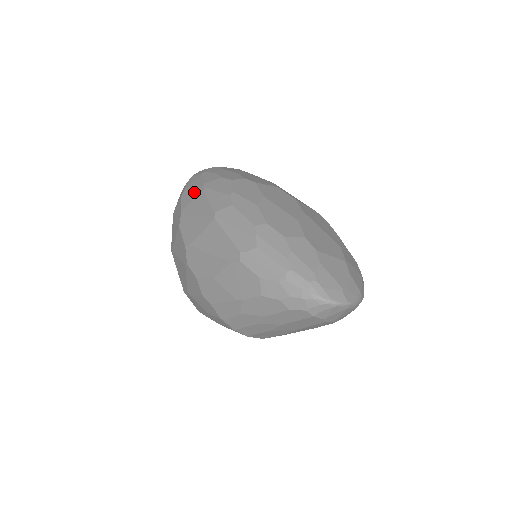
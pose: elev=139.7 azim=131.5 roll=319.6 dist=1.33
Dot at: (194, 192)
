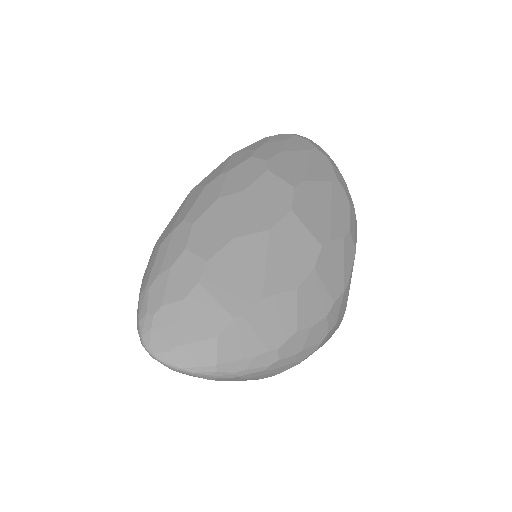
Dot at: occluded
